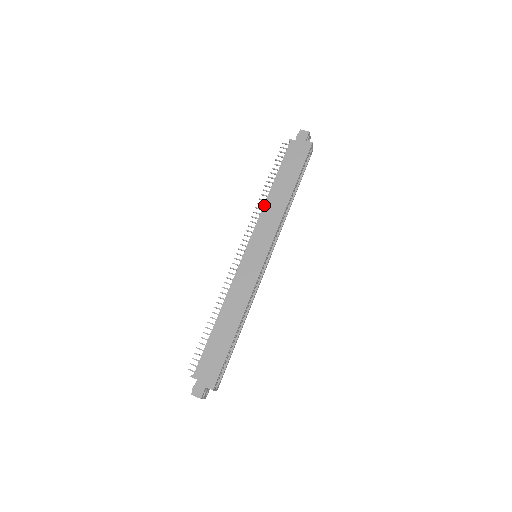
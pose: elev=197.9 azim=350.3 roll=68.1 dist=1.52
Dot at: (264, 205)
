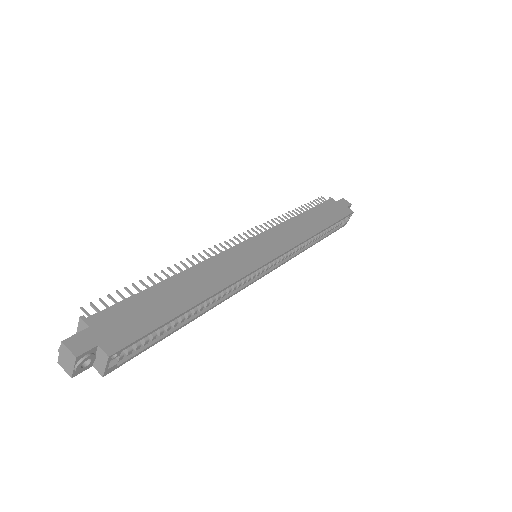
Dot at: (287, 220)
